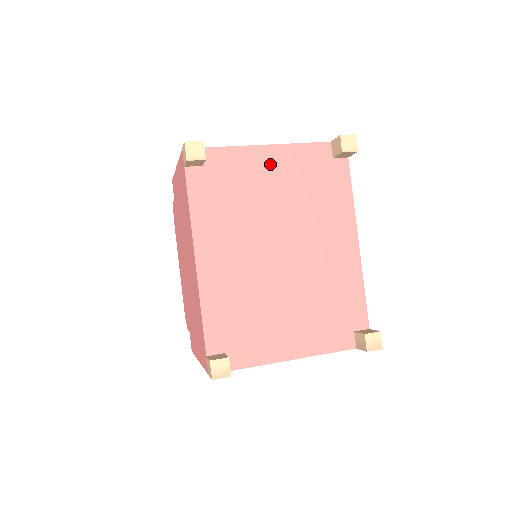
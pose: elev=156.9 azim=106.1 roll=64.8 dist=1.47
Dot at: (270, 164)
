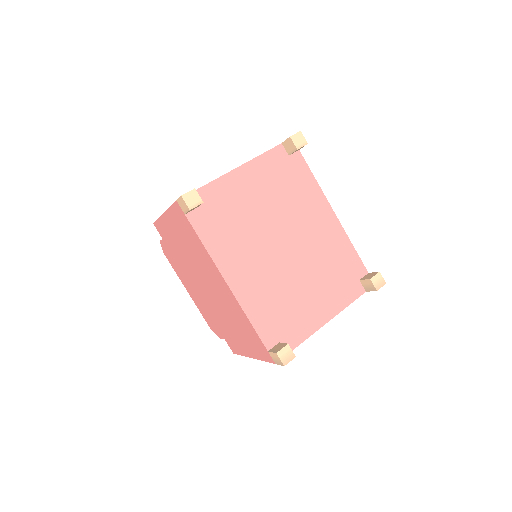
Dot at: (246, 182)
